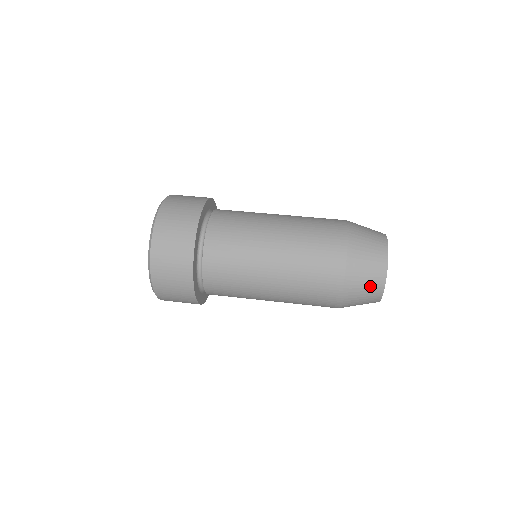
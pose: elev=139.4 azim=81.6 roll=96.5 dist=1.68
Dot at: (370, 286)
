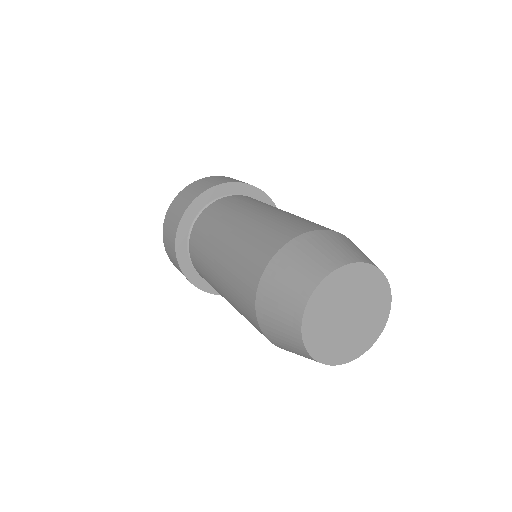
Dot at: (303, 272)
